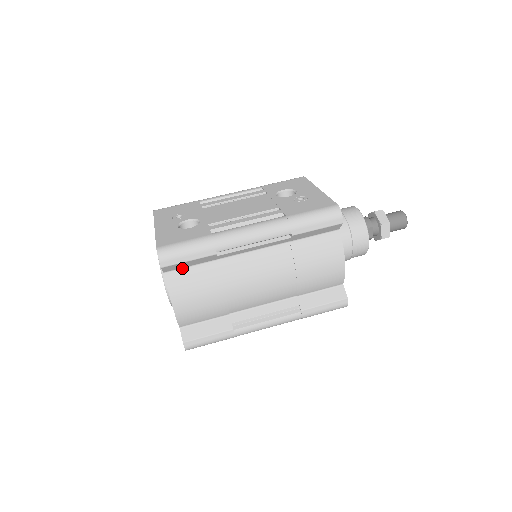
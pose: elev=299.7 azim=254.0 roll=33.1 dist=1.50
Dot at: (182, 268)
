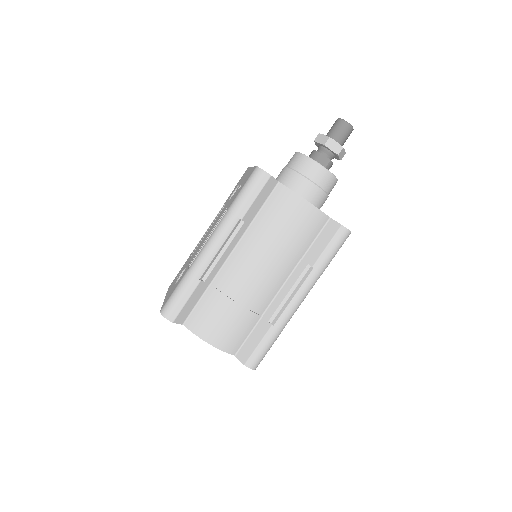
Dot at: (192, 311)
